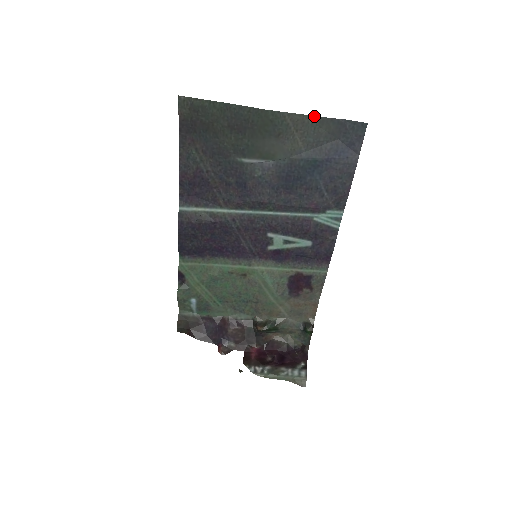
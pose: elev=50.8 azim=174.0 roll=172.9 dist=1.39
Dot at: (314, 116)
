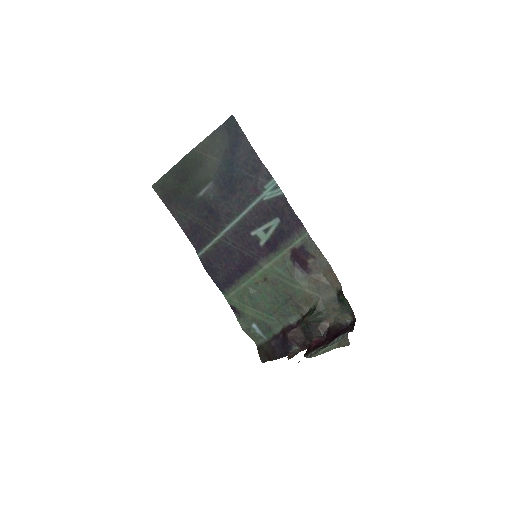
Dot at: (207, 137)
